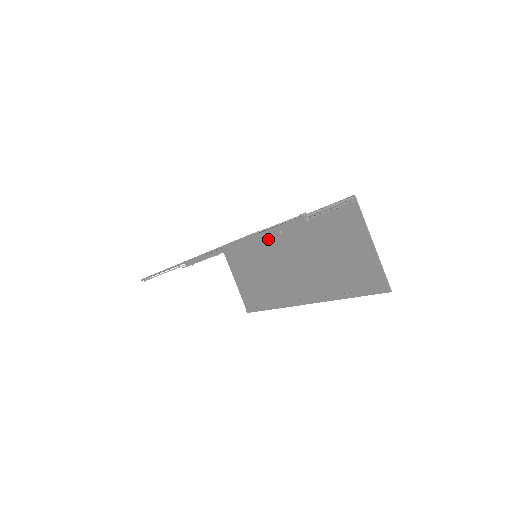
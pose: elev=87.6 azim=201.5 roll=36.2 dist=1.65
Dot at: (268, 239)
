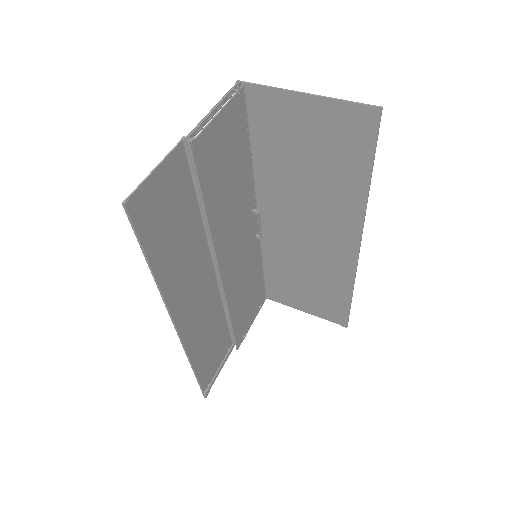
Dot at: (264, 235)
